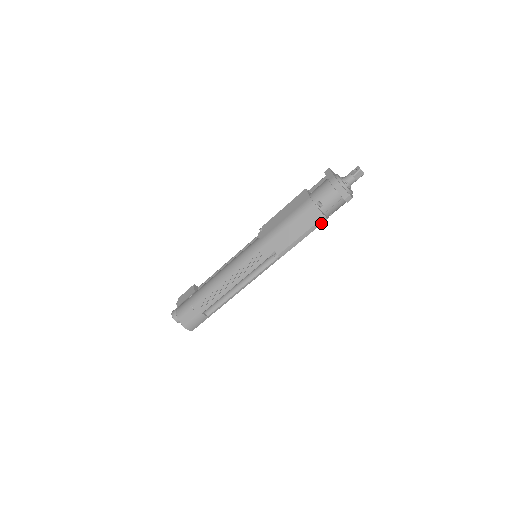
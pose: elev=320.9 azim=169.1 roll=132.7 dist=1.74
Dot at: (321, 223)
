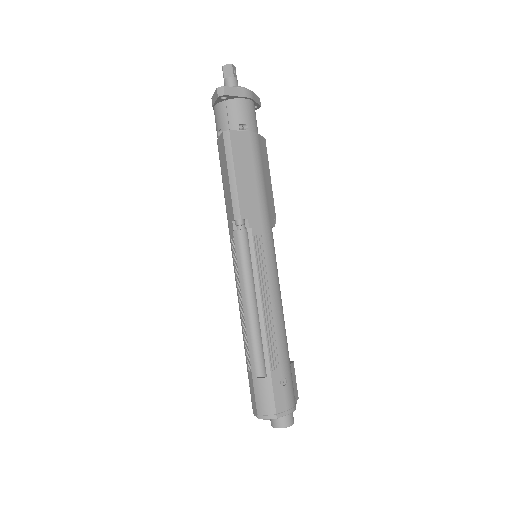
Dot at: (229, 141)
